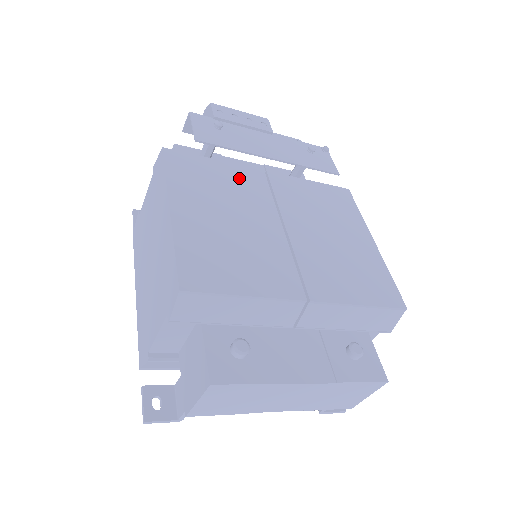
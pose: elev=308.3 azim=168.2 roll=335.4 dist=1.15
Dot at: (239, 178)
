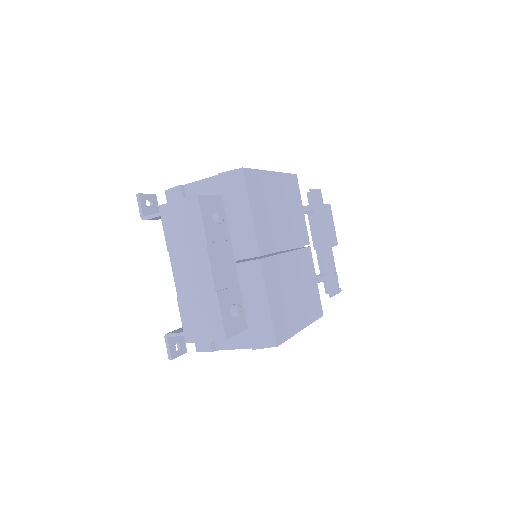
Dot at: (300, 223)
